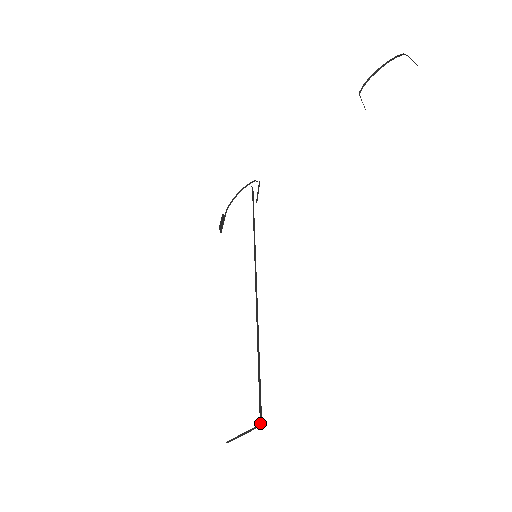
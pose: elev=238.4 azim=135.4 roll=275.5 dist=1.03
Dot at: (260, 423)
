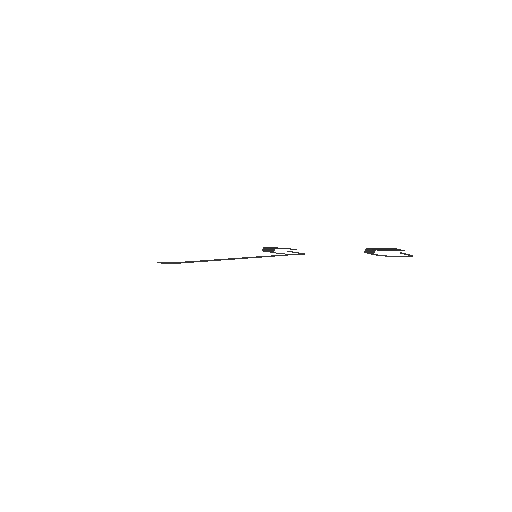
Dot at: (174, 262)
